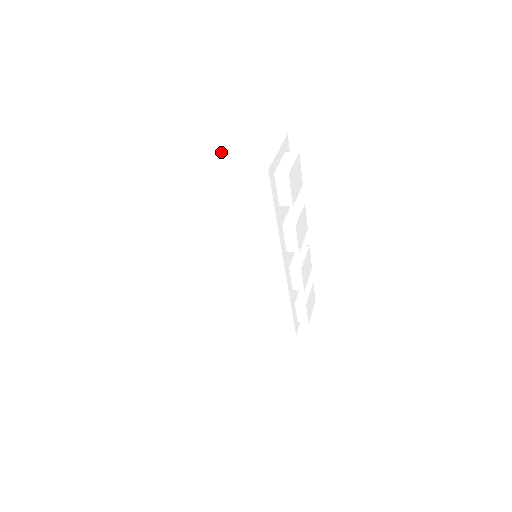
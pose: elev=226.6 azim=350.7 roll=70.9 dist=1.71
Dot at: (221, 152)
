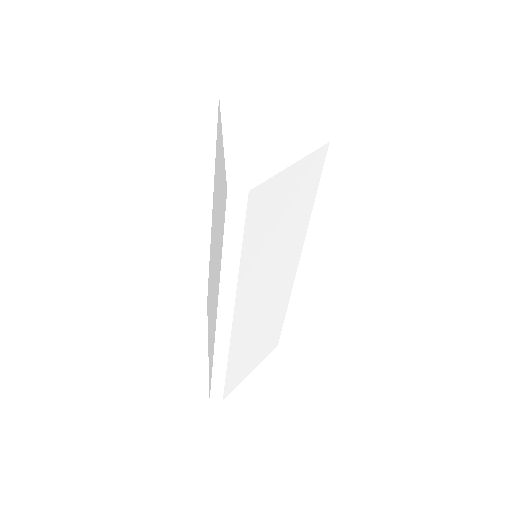
Dot at: (247, 119)
